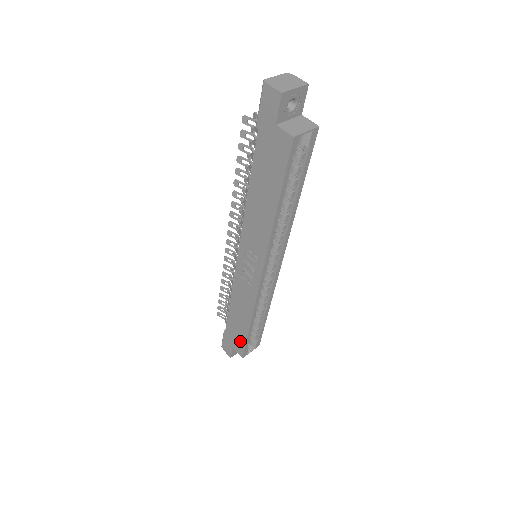
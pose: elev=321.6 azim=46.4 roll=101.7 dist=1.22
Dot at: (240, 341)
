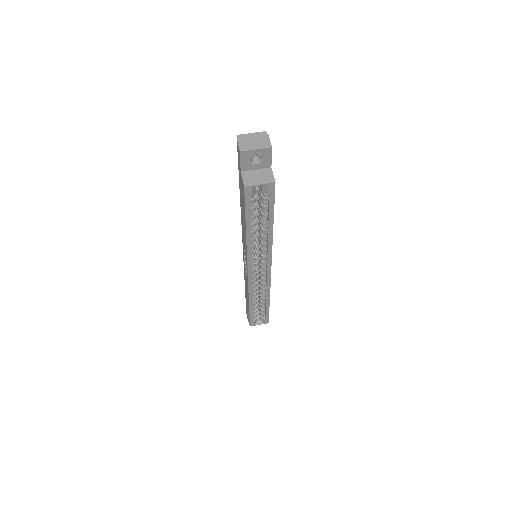
Dot at: (248, 313)
